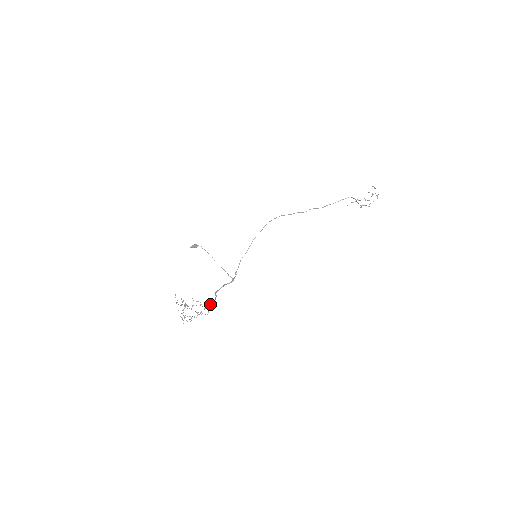
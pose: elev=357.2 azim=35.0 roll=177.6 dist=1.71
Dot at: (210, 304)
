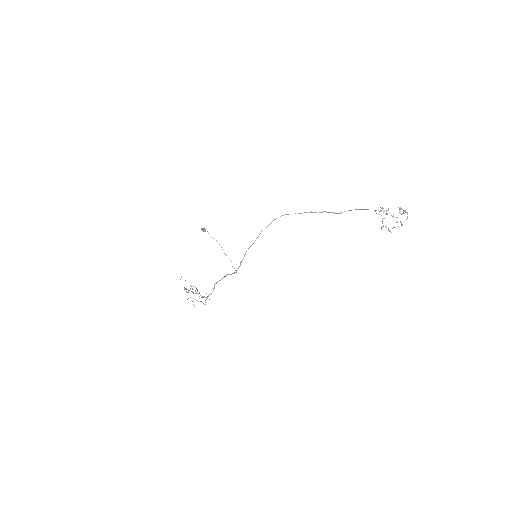
Dot at: occluded
